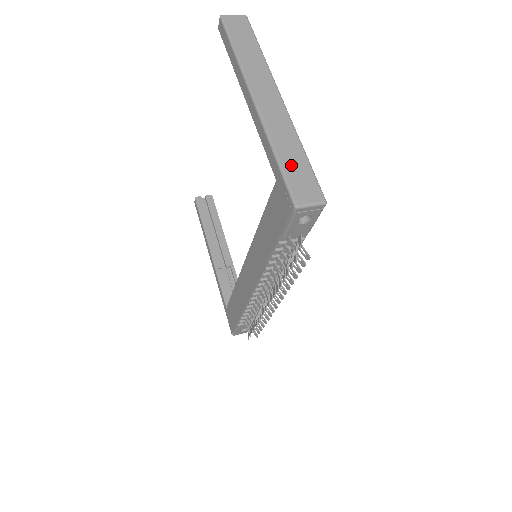
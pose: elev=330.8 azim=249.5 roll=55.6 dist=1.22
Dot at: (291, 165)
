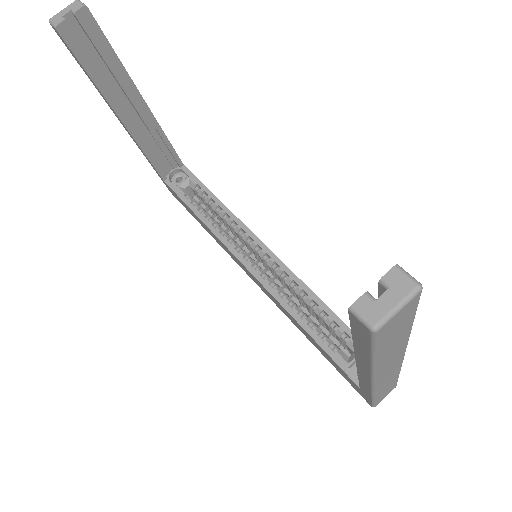
Dot at: (383, 393)
